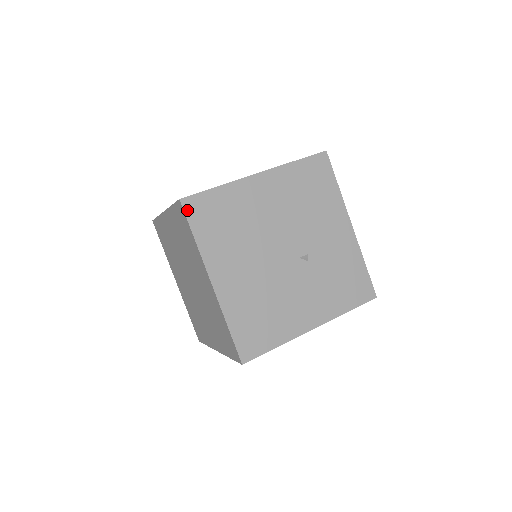
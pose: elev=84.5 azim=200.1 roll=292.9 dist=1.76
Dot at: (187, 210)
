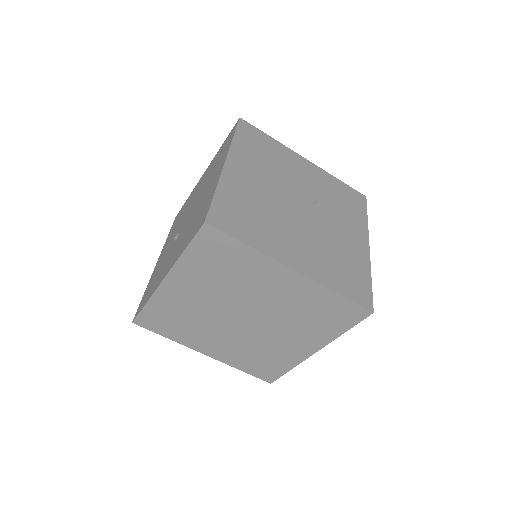
Dot at: (219, 227)
